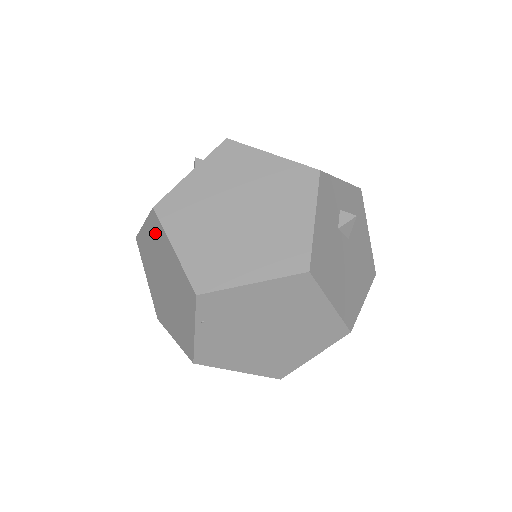
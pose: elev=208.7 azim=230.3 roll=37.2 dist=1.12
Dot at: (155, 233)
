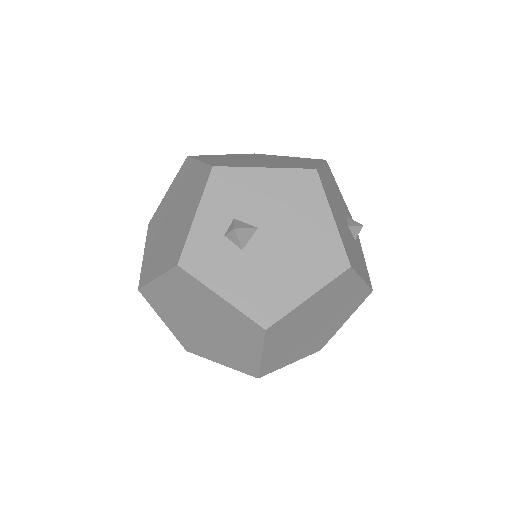
Dot at: occluded
